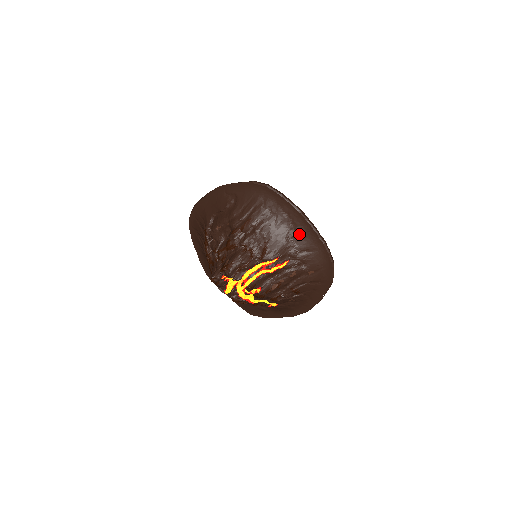
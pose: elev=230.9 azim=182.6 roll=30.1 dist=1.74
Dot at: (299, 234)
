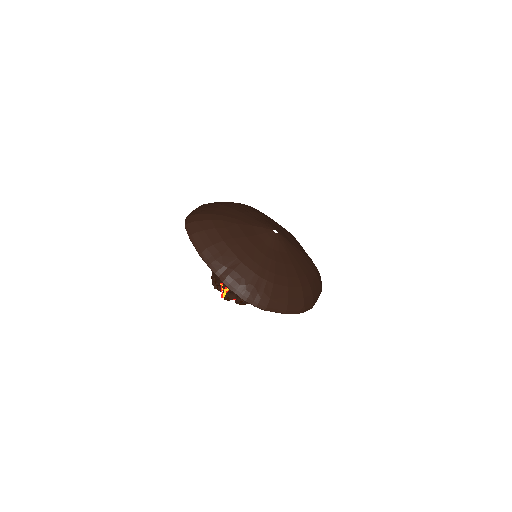
Dot at: occluded
